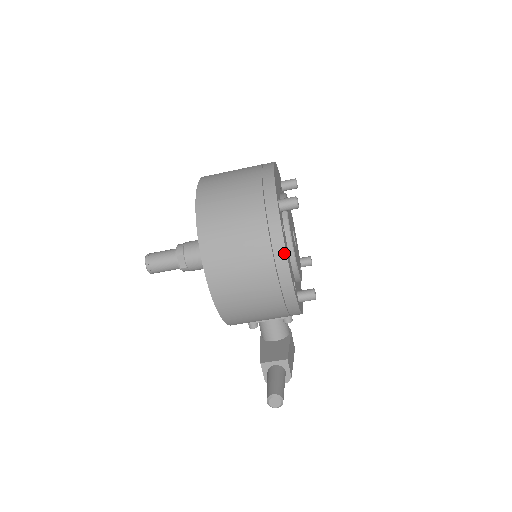
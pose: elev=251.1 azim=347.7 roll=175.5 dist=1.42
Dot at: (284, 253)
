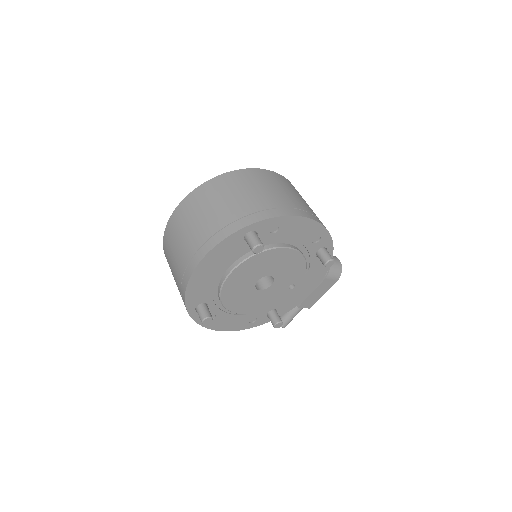
Dot at: (214, 329)
